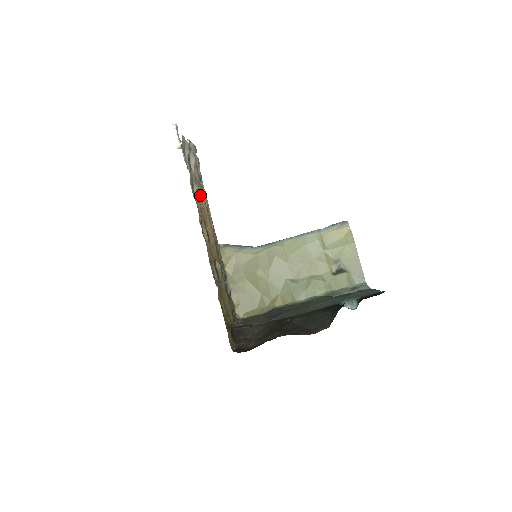
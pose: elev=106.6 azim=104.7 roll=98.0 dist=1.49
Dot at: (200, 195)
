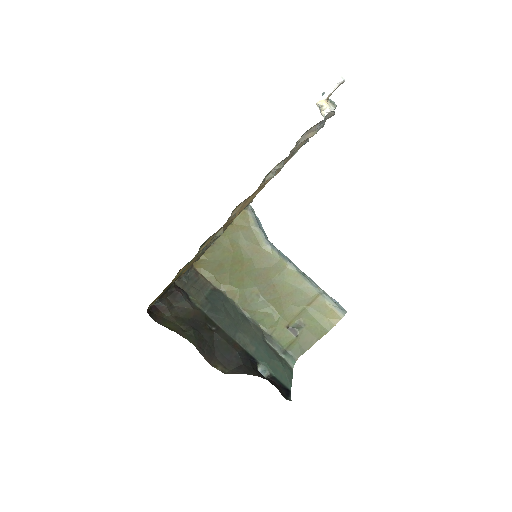
Dot at: occluded
